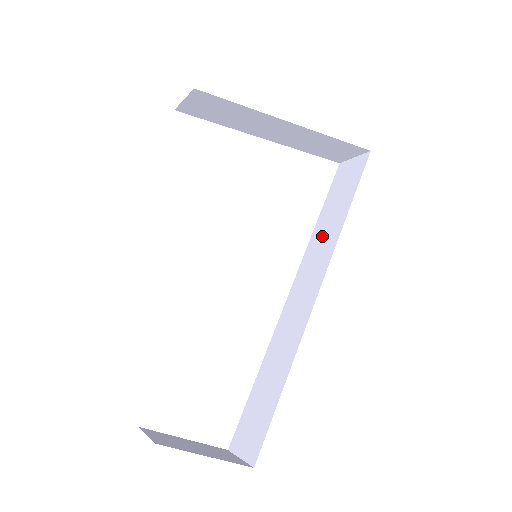
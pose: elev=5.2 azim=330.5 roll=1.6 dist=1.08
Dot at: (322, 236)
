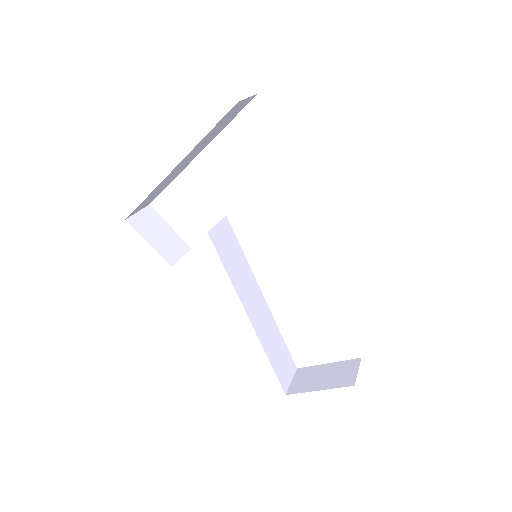
Dot at: occluded
